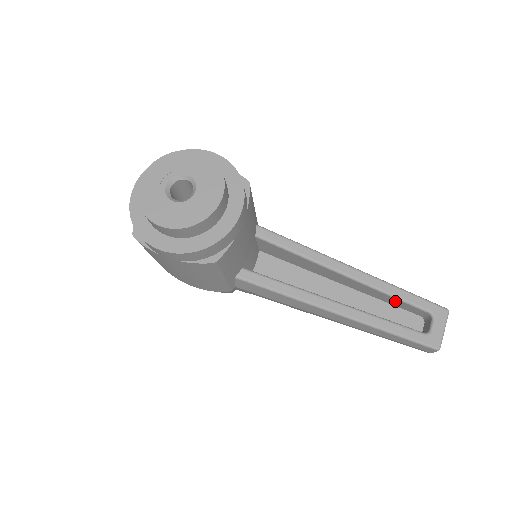
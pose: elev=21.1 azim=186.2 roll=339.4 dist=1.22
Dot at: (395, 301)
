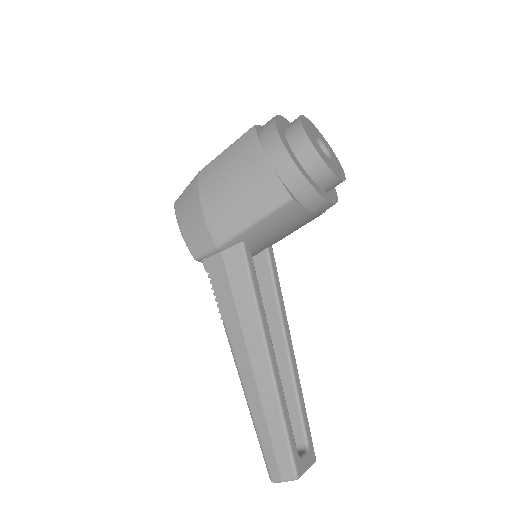
Dot at: (291, 408)
